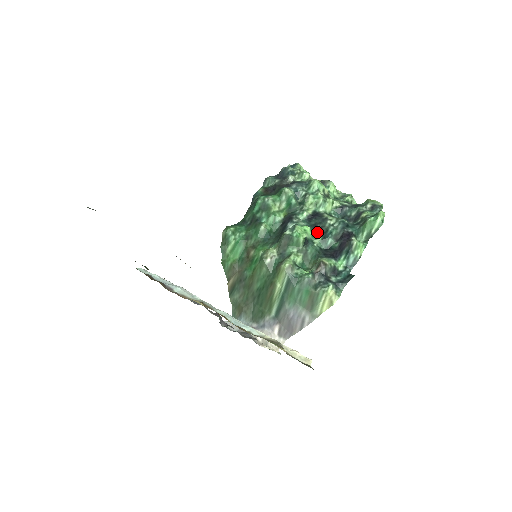
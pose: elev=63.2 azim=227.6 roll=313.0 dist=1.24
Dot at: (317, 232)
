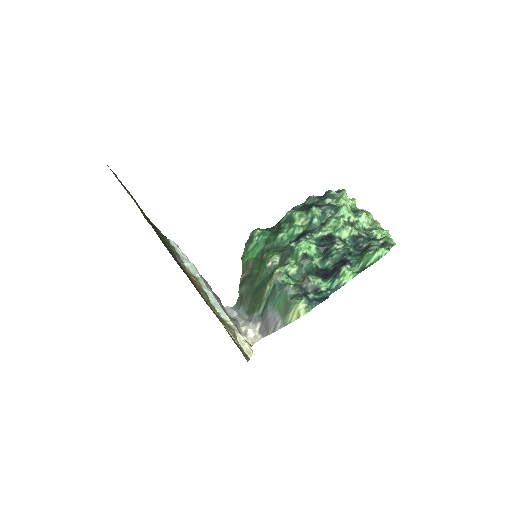
Dot at: (322, 252)
